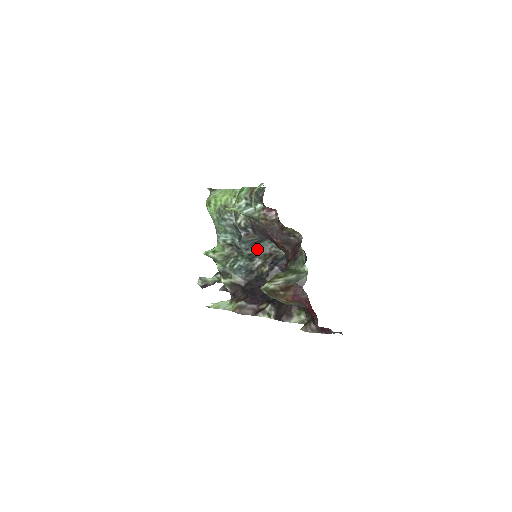
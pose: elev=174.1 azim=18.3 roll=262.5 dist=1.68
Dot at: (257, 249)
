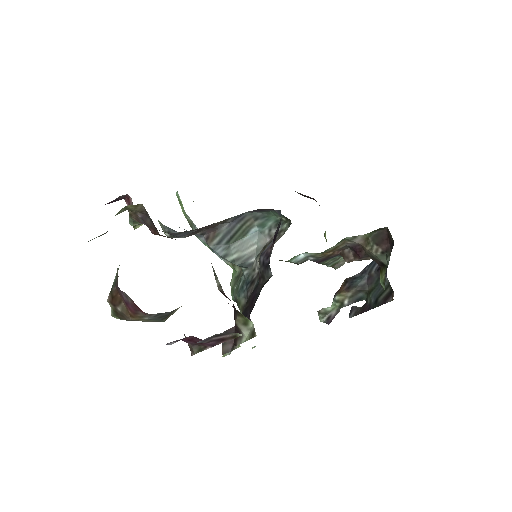
Dot at: (245, 247)
